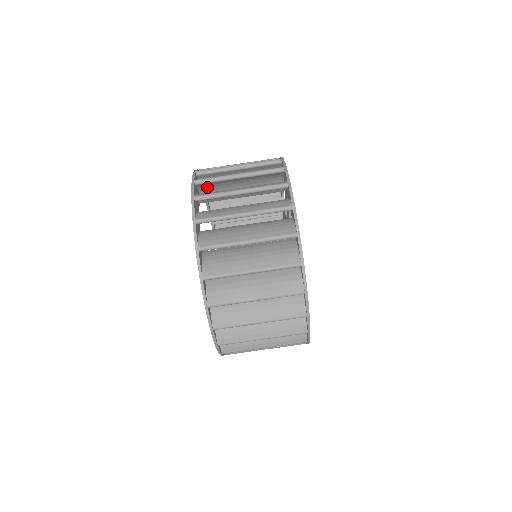
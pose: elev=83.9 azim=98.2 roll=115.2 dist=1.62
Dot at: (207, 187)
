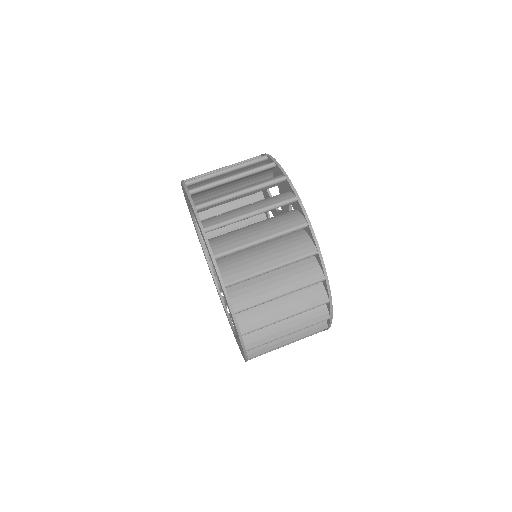
Dot at: occluded
